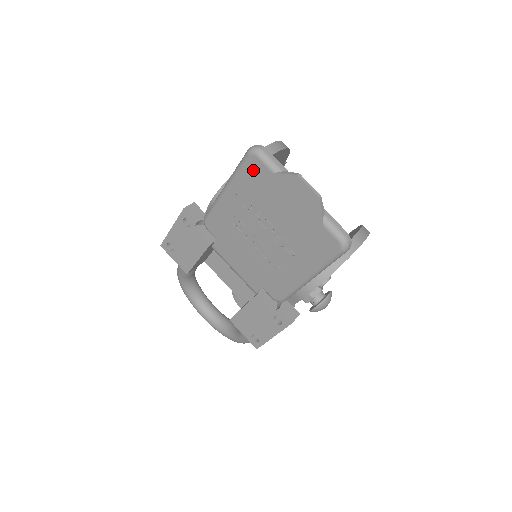
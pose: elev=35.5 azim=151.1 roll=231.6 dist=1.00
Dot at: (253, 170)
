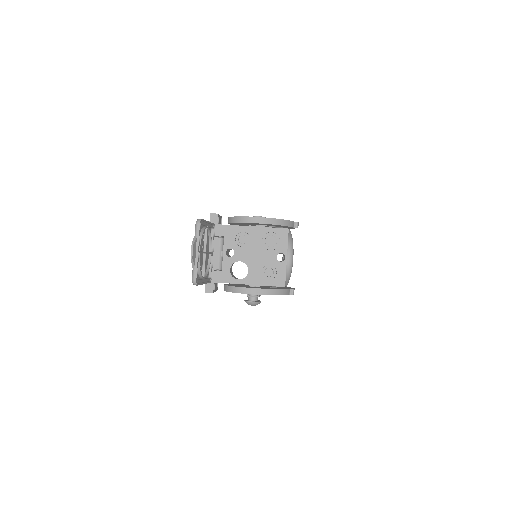
Dot at: occluded
